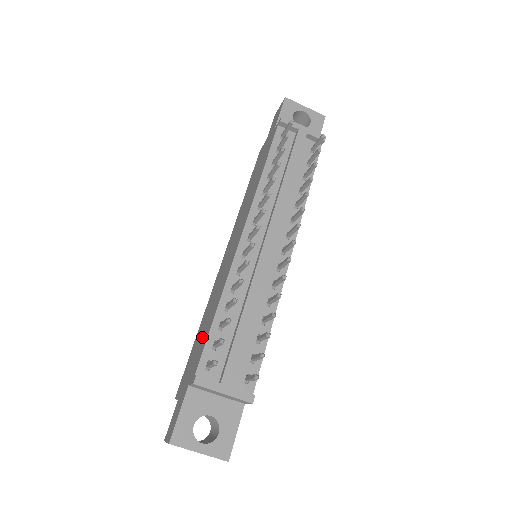
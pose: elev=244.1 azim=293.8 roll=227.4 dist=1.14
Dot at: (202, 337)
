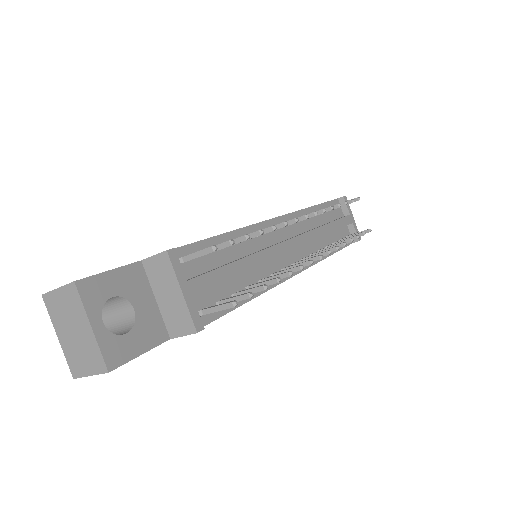
Dot at: occluded
